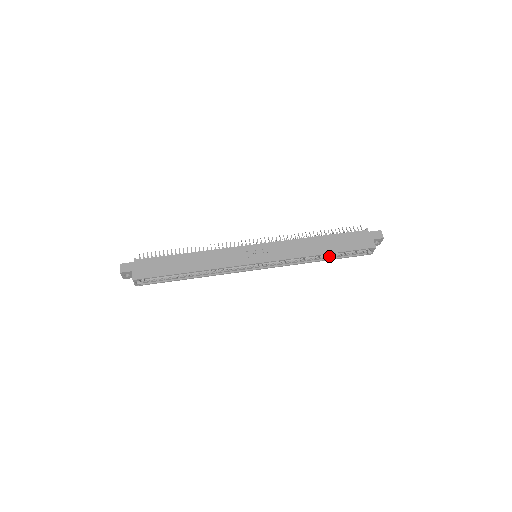
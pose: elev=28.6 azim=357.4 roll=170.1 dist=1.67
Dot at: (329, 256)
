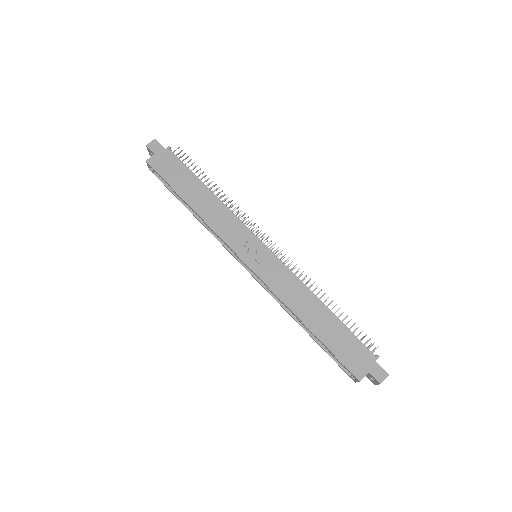
Dot at: occluded
